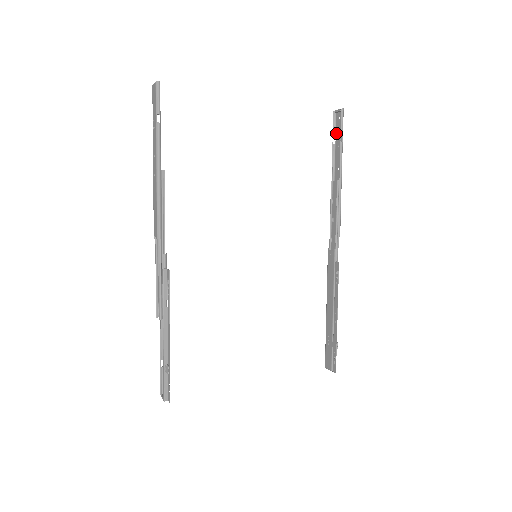
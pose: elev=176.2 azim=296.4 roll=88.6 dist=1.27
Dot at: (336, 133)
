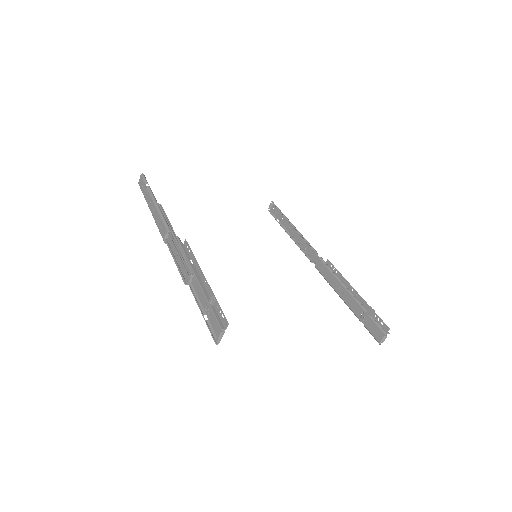
Dot at: (276, 217)
